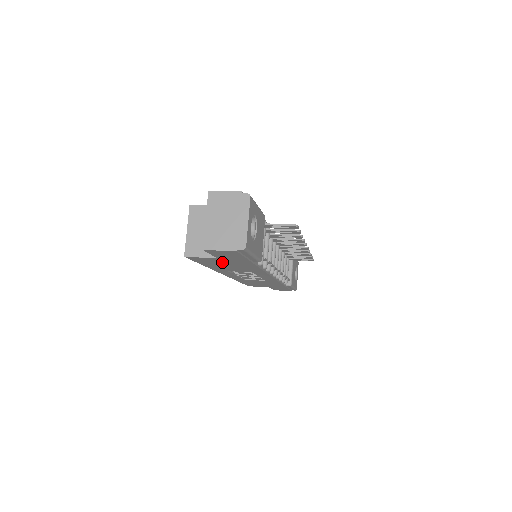
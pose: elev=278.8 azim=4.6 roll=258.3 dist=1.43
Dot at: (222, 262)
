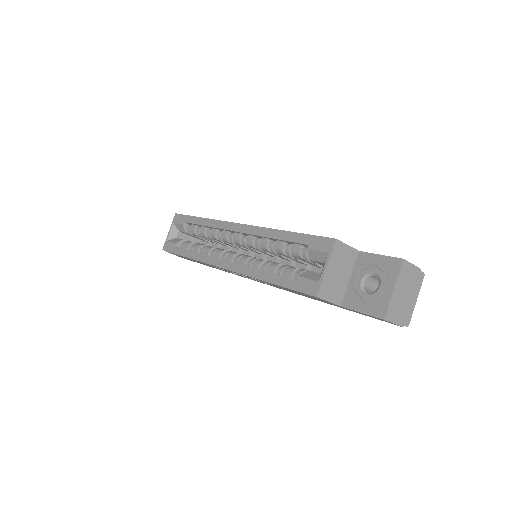
Dot at: occluded
